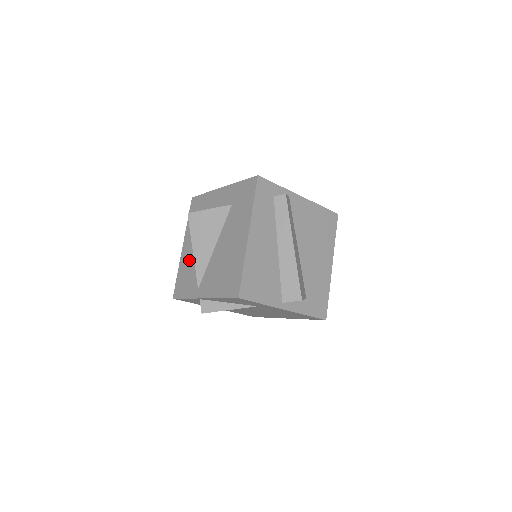
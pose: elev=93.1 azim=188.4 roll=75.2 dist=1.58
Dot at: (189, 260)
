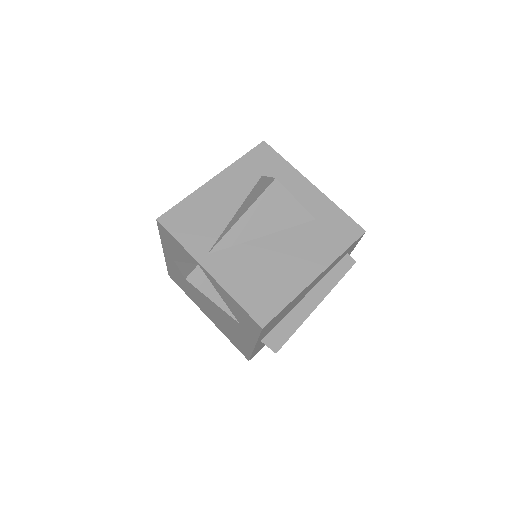
Dot at: (214, 205)
